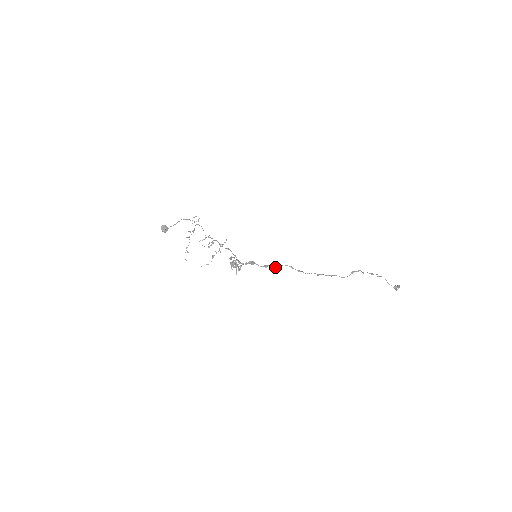
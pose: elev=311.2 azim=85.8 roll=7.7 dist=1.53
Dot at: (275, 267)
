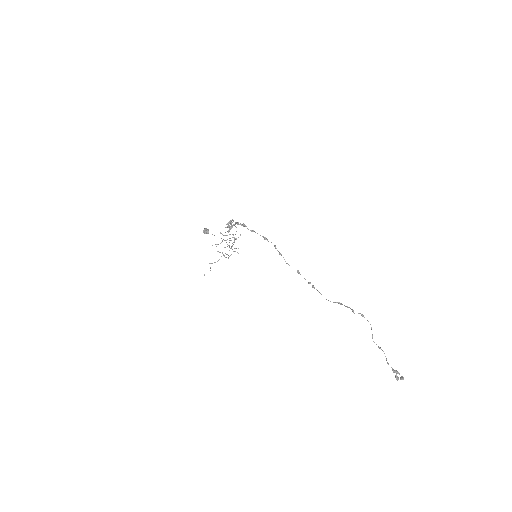
Dot at: (260, 235)
